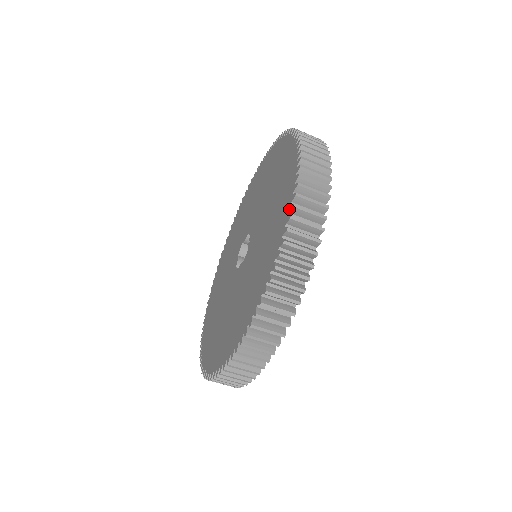
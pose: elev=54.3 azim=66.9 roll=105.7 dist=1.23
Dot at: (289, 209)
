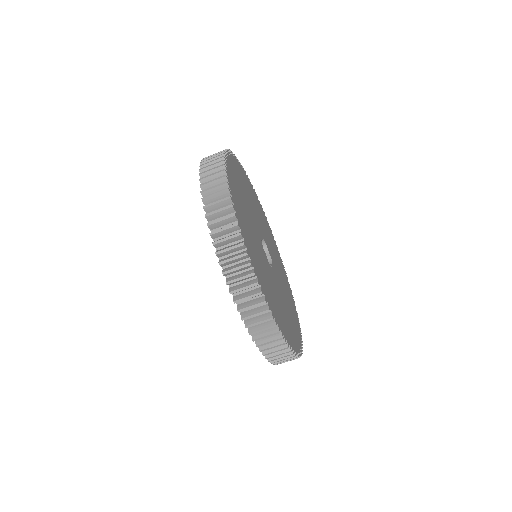
Dot at: (245, 323)
